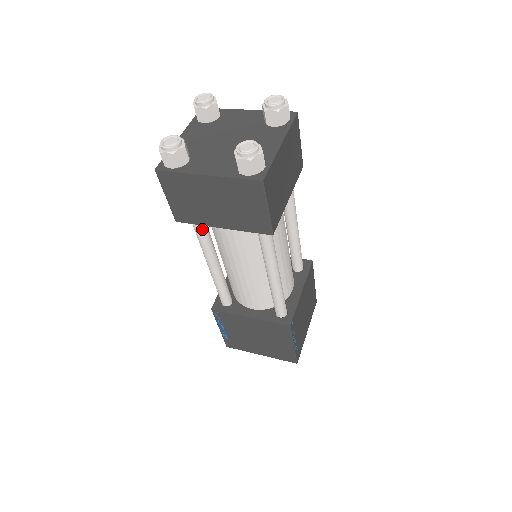
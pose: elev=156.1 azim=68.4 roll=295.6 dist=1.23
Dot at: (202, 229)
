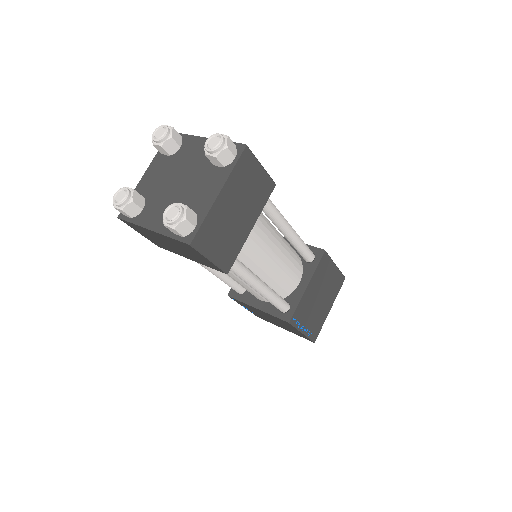
Dot at: occluded
